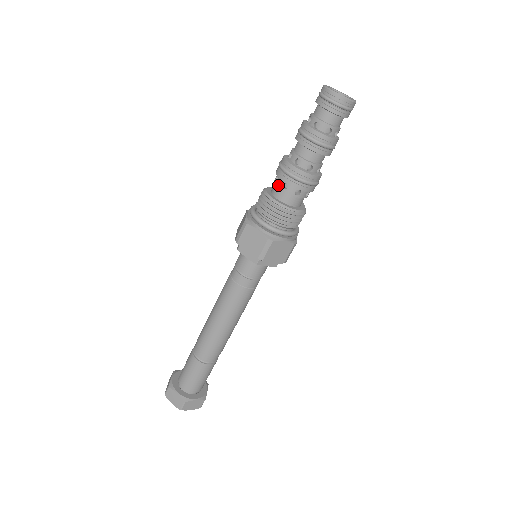
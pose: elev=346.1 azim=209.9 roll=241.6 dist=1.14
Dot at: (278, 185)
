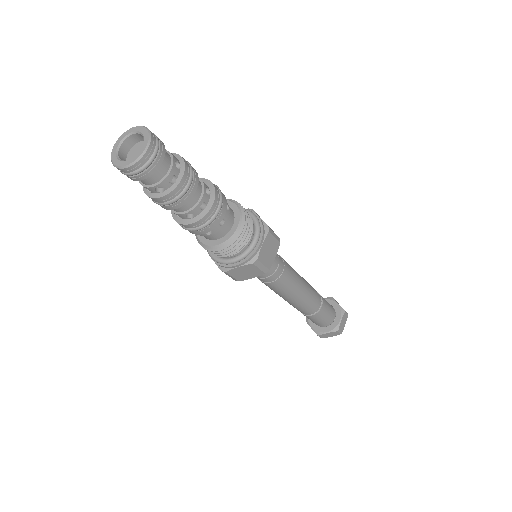
Dot at: occluded
